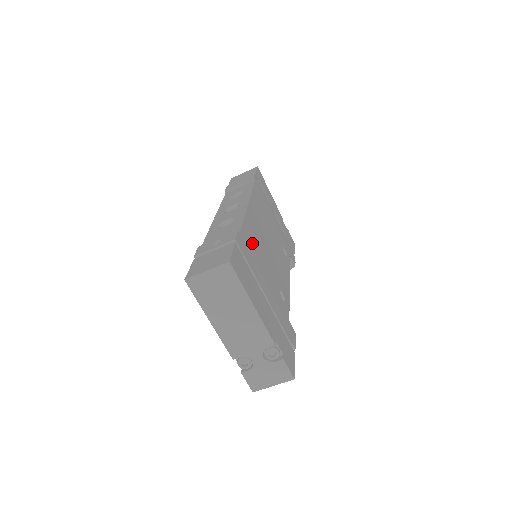
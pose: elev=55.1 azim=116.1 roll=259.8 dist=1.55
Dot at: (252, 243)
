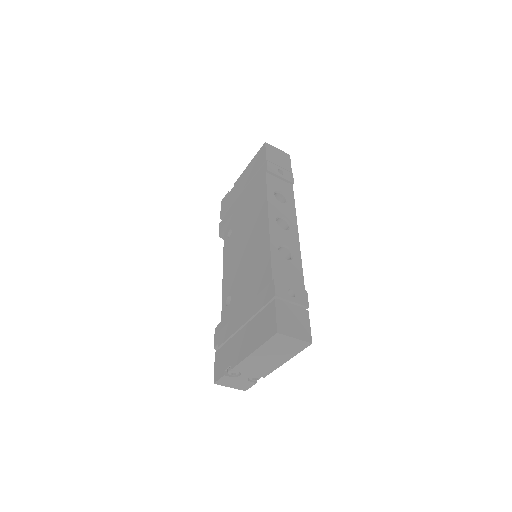
Dot at: occluded
